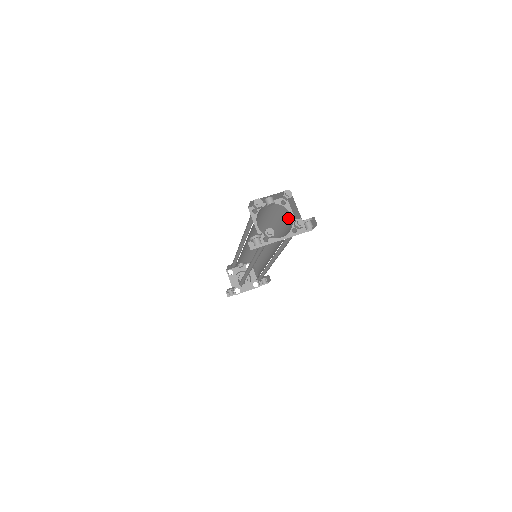
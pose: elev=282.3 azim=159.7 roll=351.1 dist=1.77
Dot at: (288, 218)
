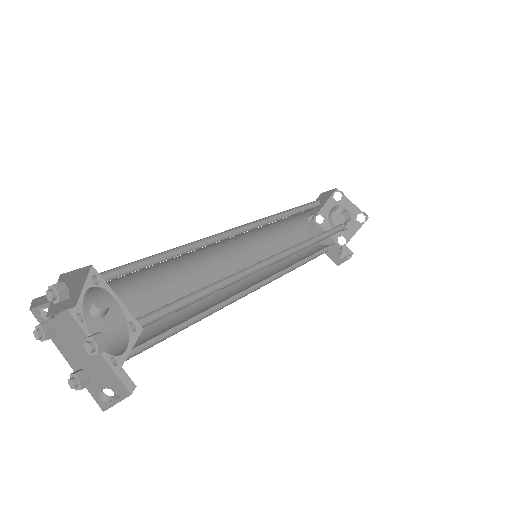
Dot at: occluded
